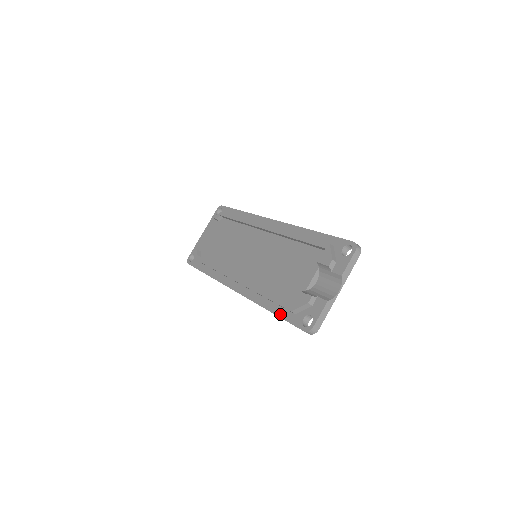
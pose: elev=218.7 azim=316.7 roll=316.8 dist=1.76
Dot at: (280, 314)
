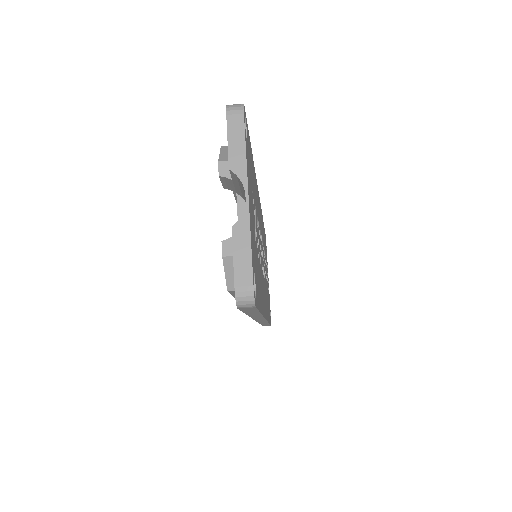
Dot at: occluded
